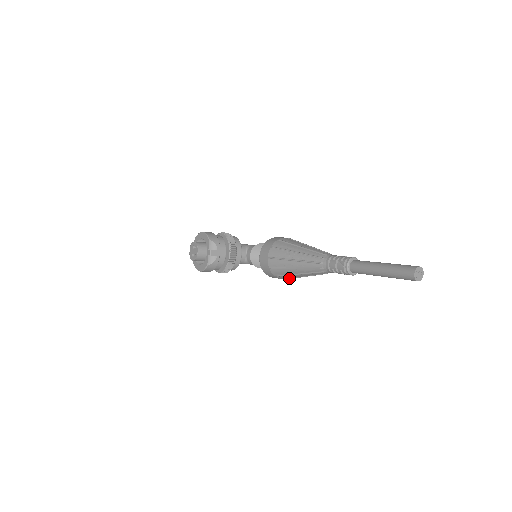
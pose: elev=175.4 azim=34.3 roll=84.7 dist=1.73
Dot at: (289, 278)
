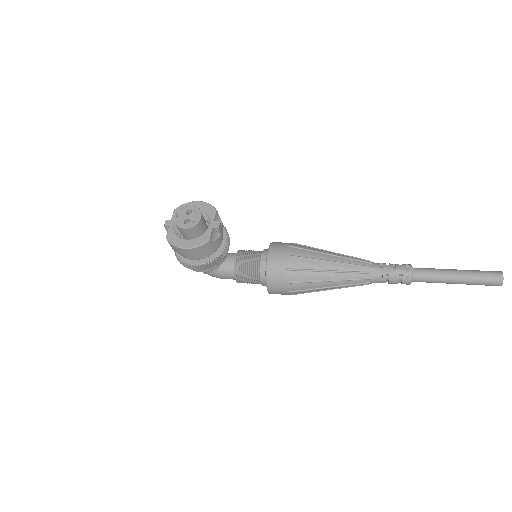
Dot at: (300, 290)
